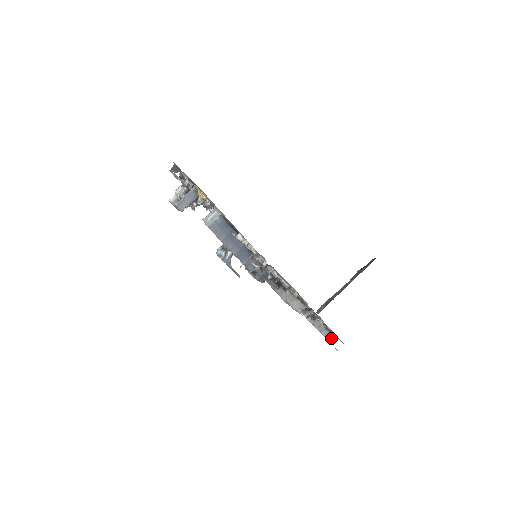
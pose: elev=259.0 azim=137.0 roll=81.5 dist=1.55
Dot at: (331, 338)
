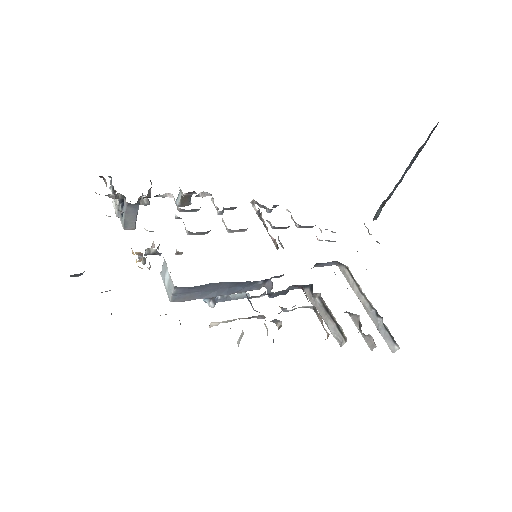
Dot at: (393, 349)
